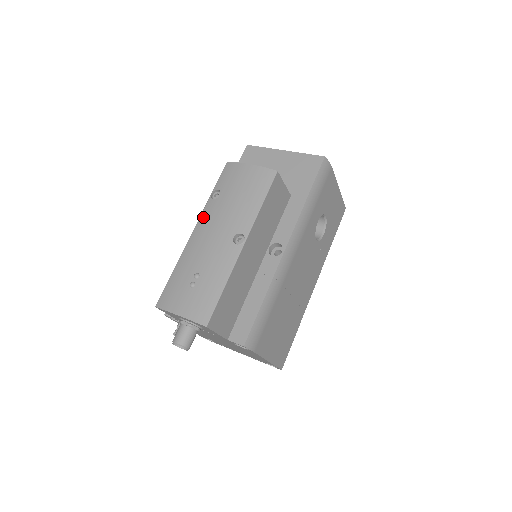
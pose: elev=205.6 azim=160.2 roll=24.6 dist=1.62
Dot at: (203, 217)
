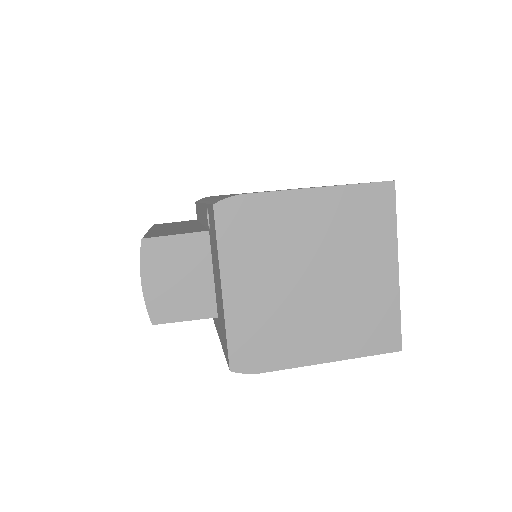
Dot at: occluded
